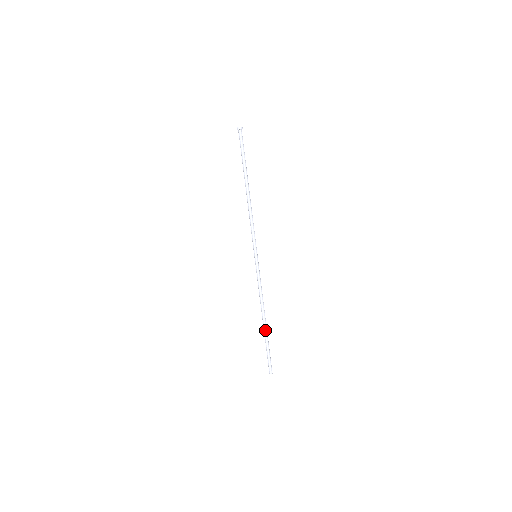
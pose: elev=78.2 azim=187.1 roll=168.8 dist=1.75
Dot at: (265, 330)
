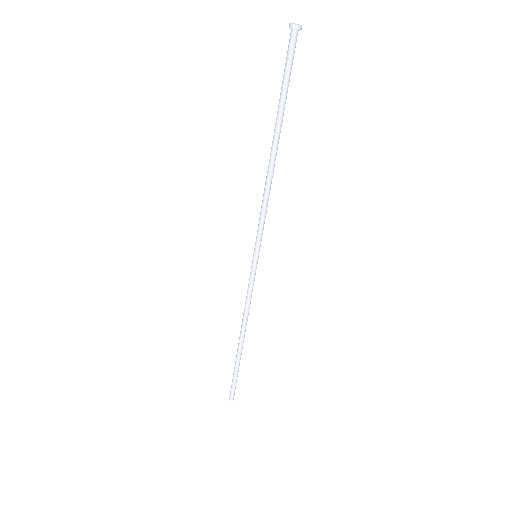
Dot at: (241, 352)
